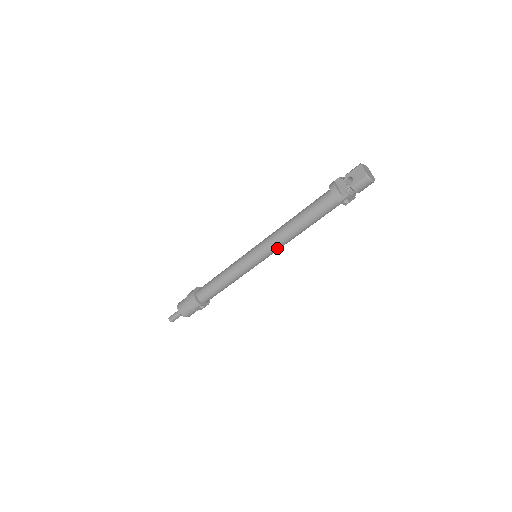
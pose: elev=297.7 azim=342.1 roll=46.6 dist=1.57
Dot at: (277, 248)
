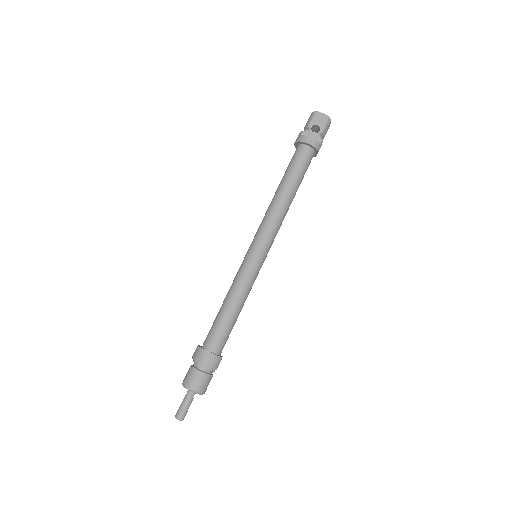
Dot at: occluded
